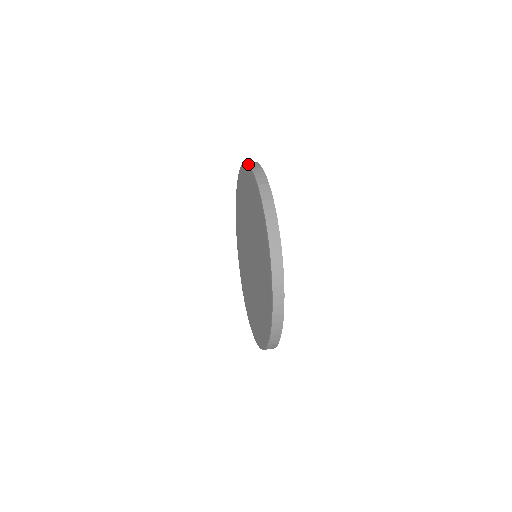
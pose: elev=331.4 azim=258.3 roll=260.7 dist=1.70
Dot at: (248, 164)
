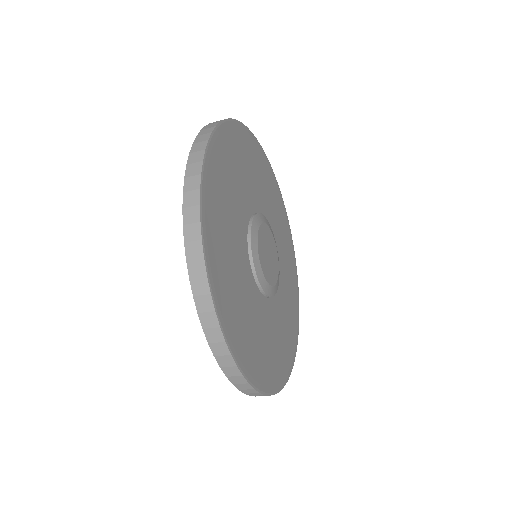
Dot at: occluded
